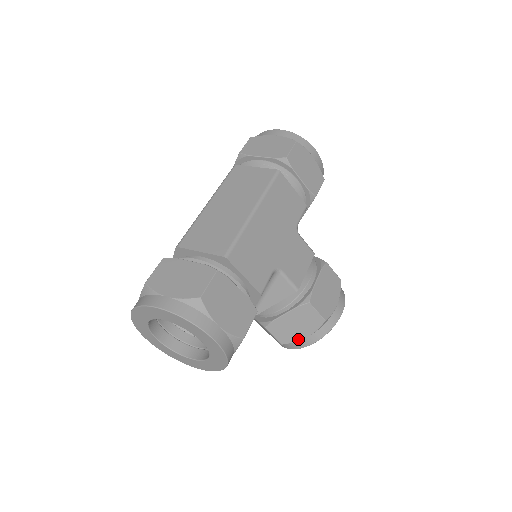
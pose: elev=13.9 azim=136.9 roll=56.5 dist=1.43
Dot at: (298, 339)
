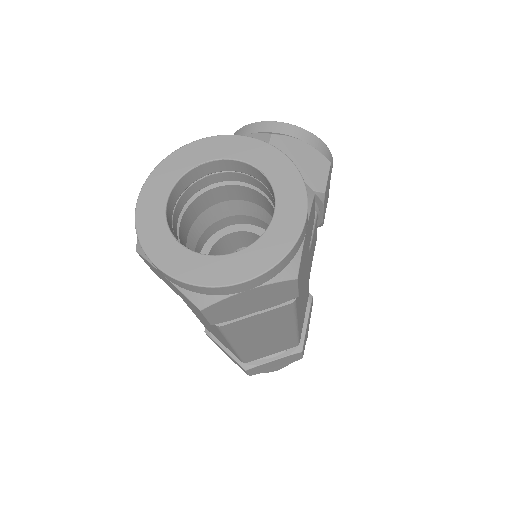
Dot at: occluded
